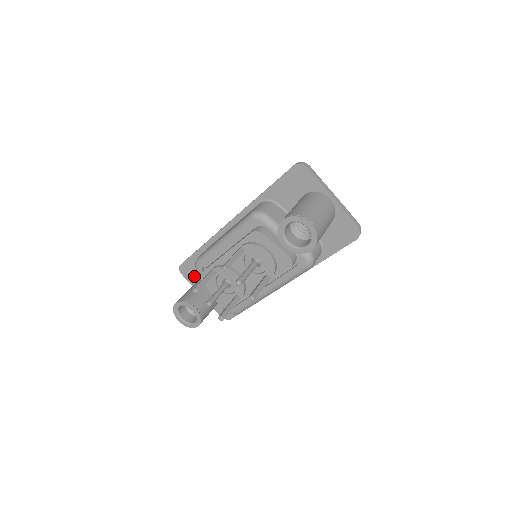
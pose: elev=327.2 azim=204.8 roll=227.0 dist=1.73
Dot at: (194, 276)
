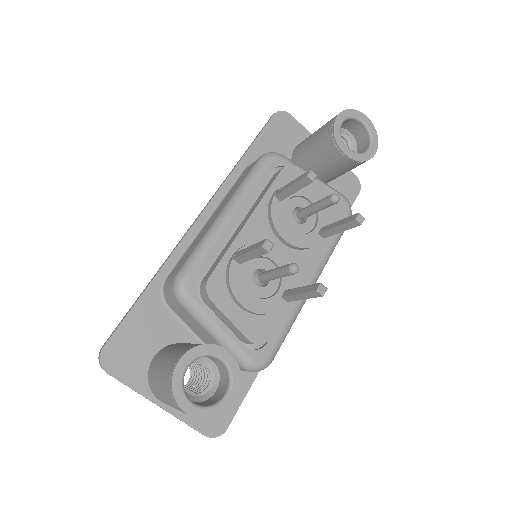
Dot at: (138, 361)
